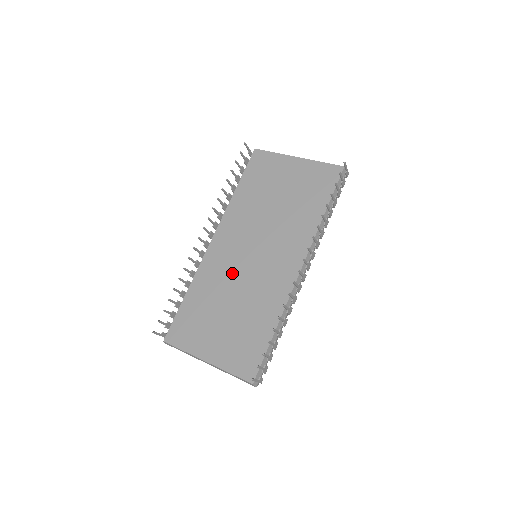
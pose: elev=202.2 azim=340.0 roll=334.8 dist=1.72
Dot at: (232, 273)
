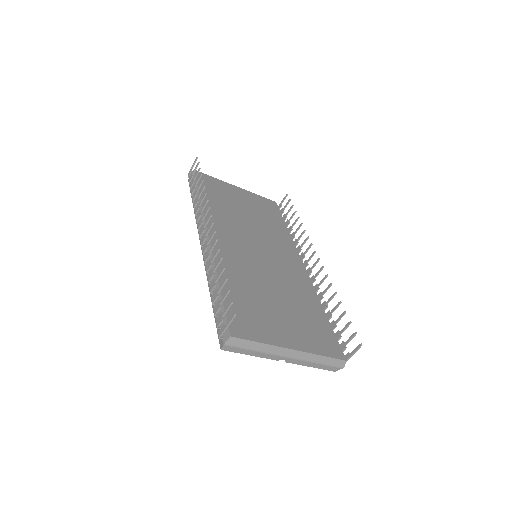
Dot at: (253, 265)
